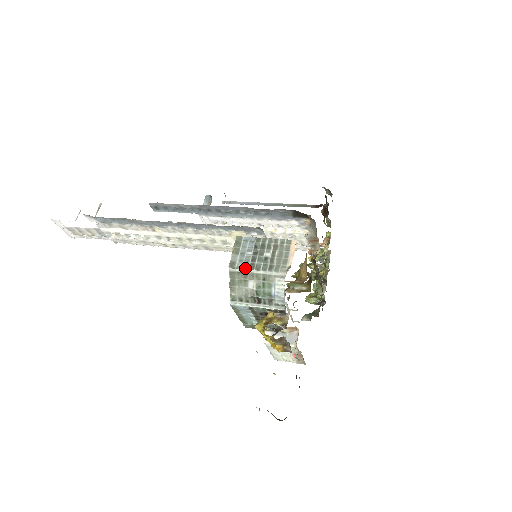
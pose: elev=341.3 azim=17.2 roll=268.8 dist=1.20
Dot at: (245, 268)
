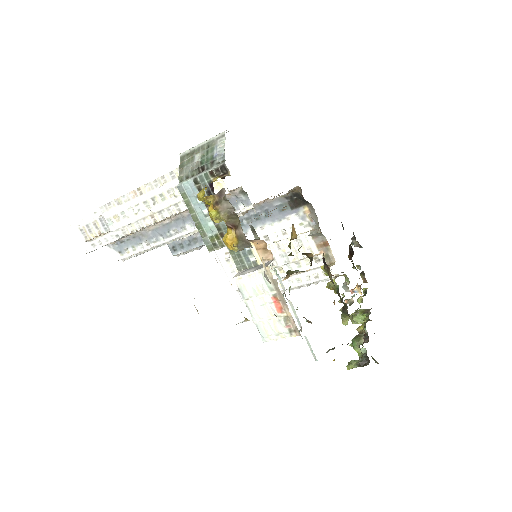
Dot at: (193, 147)
